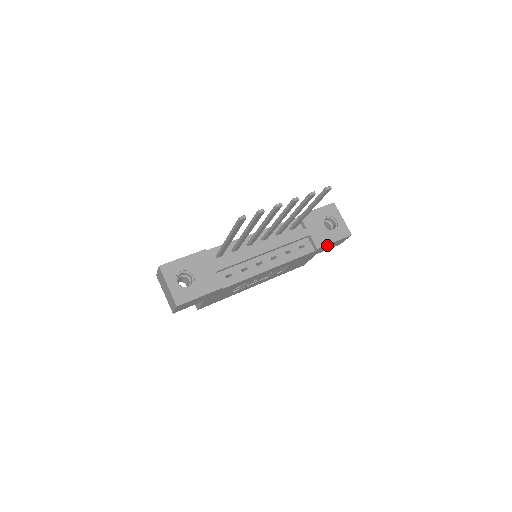
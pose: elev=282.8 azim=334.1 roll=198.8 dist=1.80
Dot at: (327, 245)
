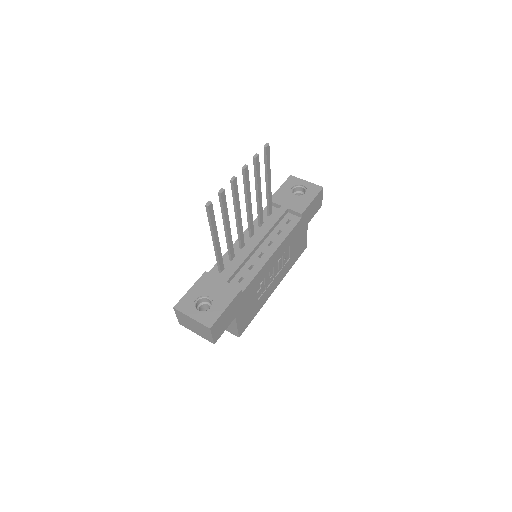
Dot at: (308, 207)
